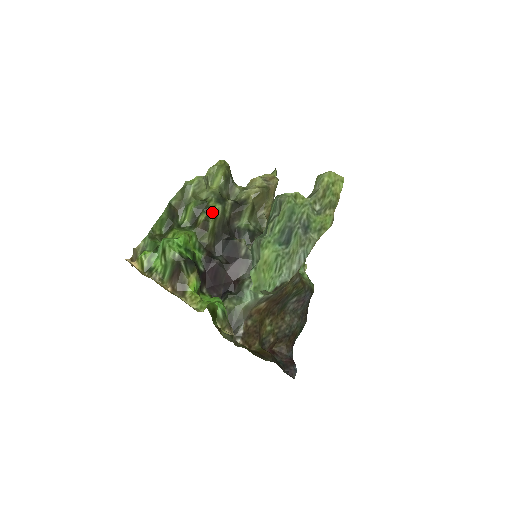
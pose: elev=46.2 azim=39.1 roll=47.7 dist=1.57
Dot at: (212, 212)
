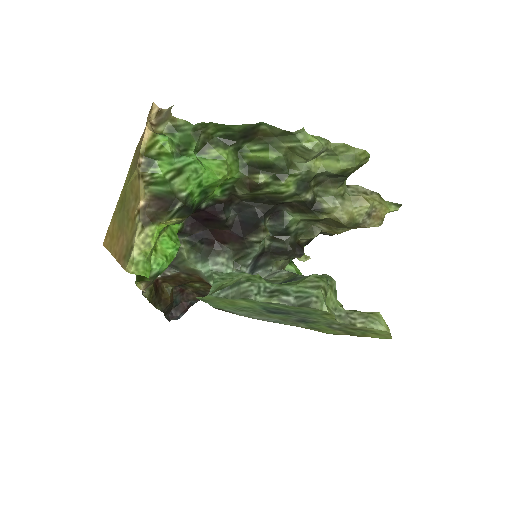
Dot at: (278, 187)
